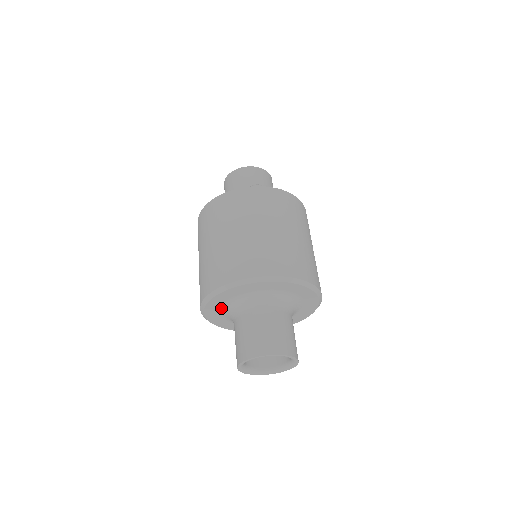
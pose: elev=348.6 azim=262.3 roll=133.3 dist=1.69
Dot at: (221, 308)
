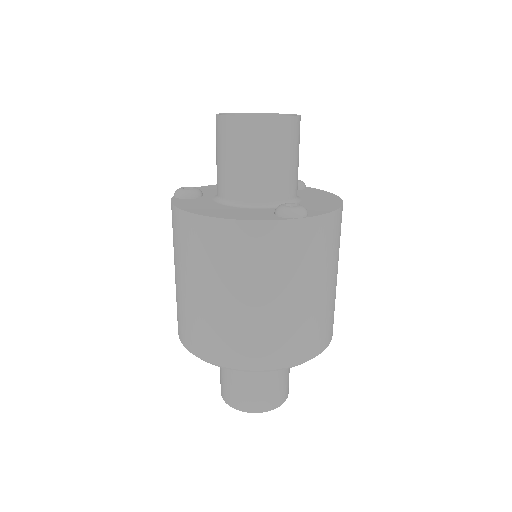
Dot at: occluded
